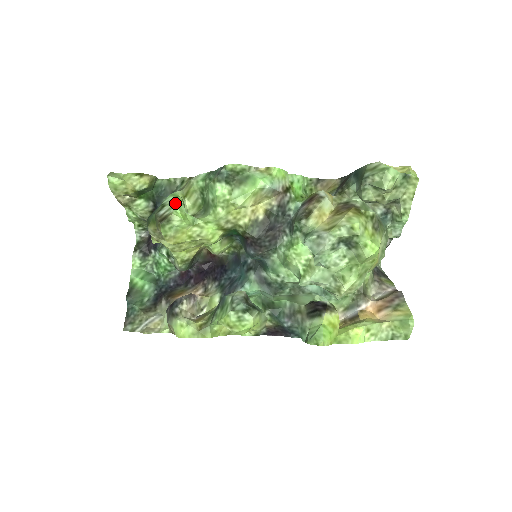
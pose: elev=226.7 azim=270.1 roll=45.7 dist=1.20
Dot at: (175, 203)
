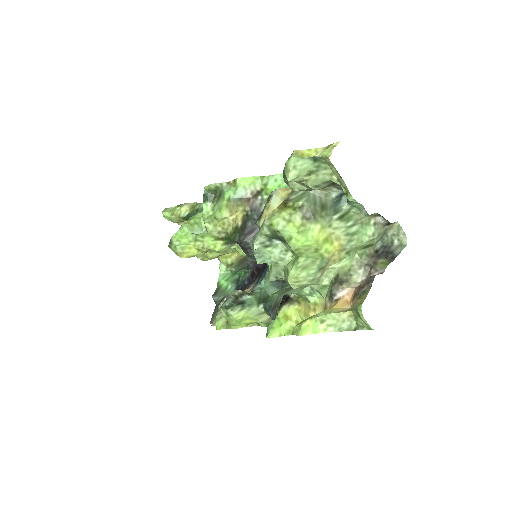
Dot at: (181, 226)
